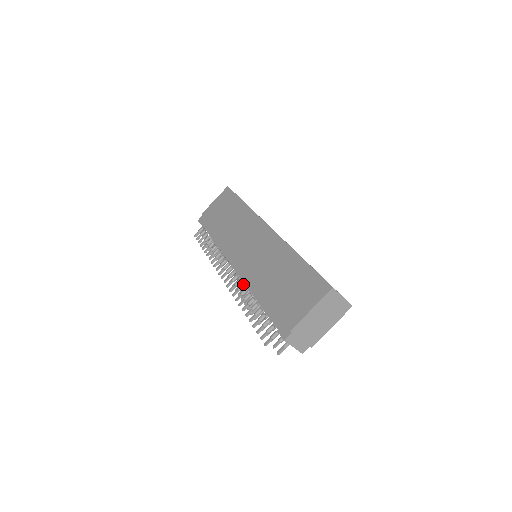
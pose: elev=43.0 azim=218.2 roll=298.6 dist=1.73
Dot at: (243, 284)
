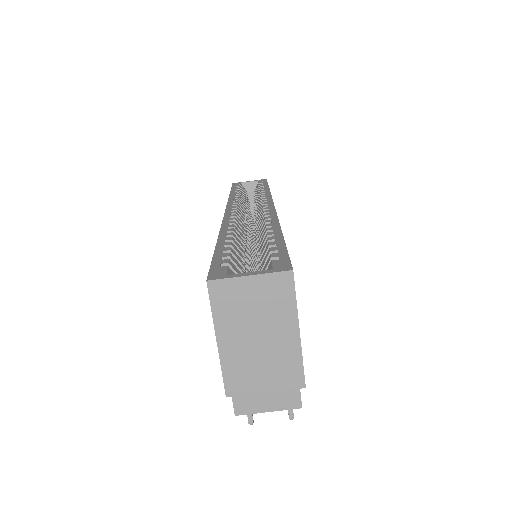
Dot at: occluded
